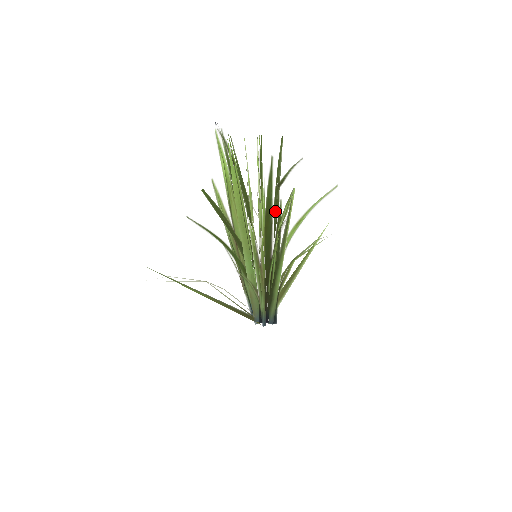
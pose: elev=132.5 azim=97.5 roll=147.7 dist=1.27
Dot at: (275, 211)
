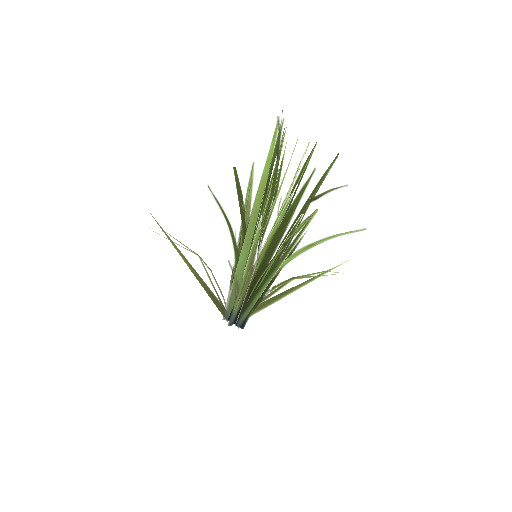
Dot at: occluded
